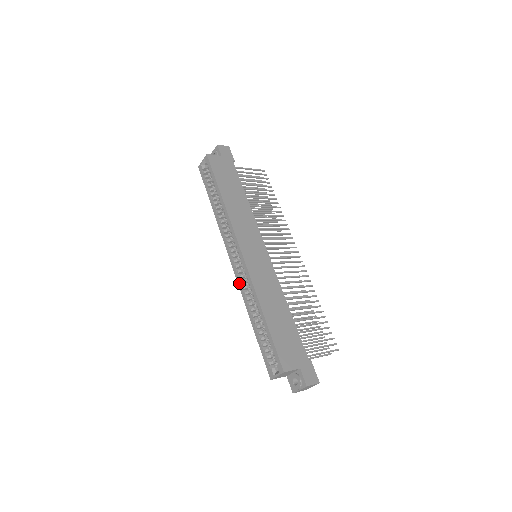
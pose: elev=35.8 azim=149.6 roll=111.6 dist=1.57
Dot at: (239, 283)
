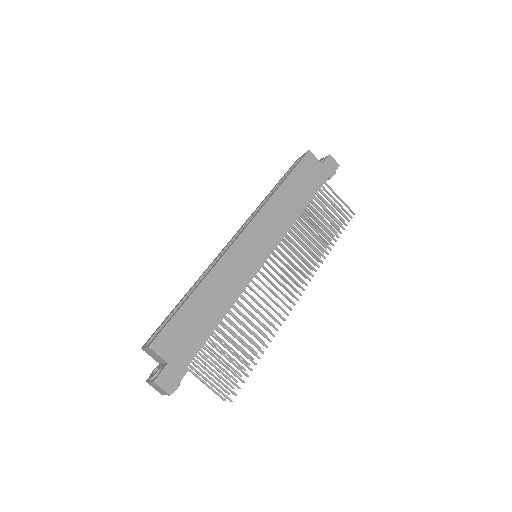
Dot at: (215, 258)
